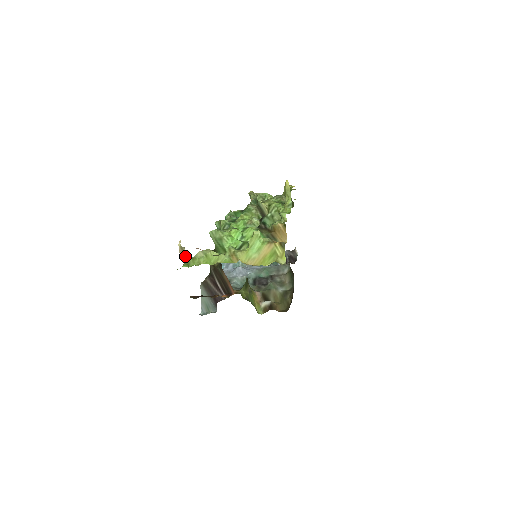
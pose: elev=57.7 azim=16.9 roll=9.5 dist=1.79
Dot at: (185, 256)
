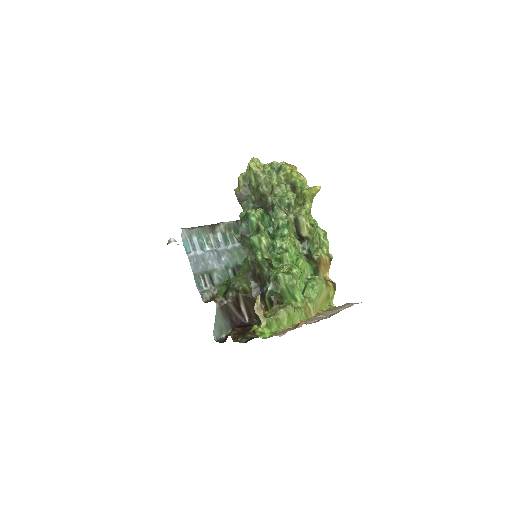
Dot at: (258, 311)
